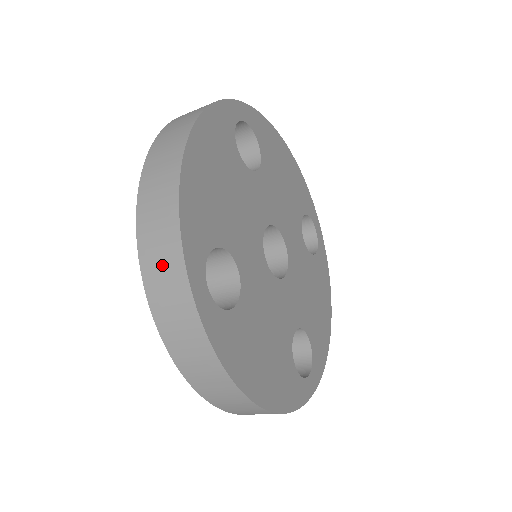
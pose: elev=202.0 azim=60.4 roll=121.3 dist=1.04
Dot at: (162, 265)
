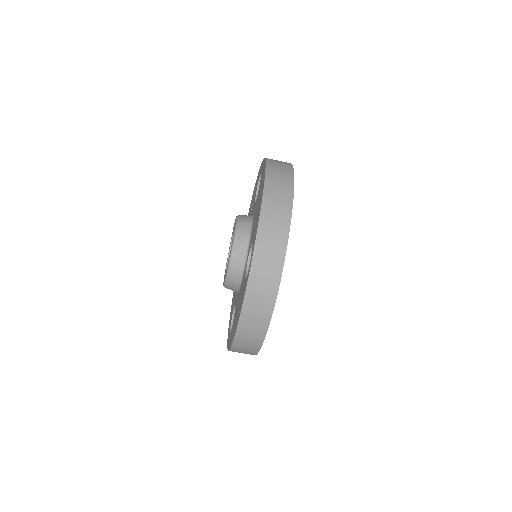
Dot at: (271, 248)
